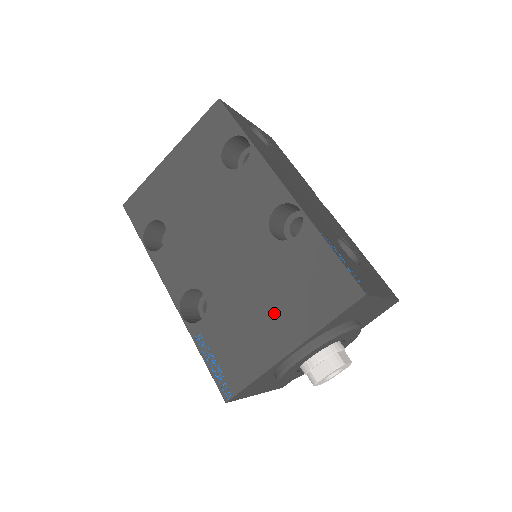
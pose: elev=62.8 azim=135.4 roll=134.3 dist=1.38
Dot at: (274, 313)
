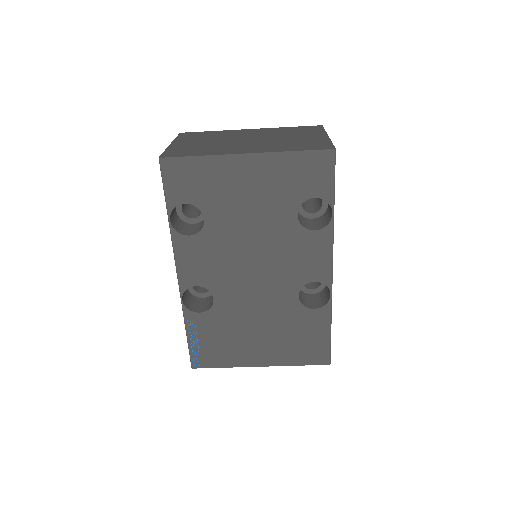
Dot at: (265, 342)
